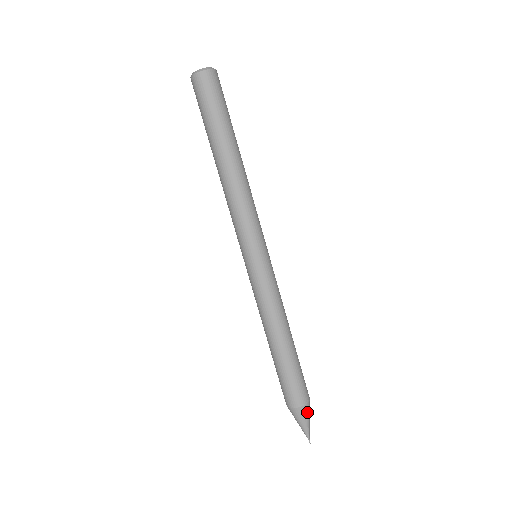
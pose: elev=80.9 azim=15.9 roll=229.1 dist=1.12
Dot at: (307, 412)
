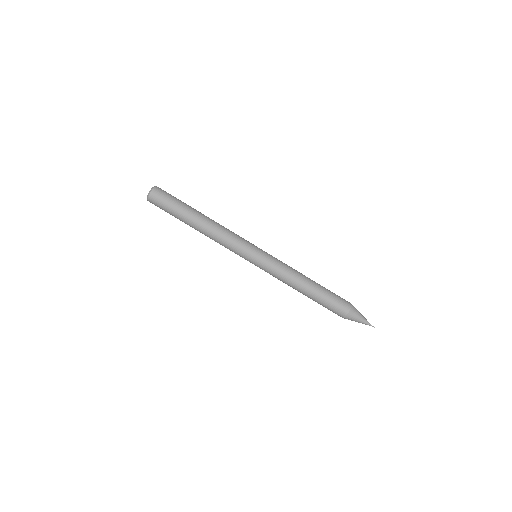
Dot at: (354, 316)
